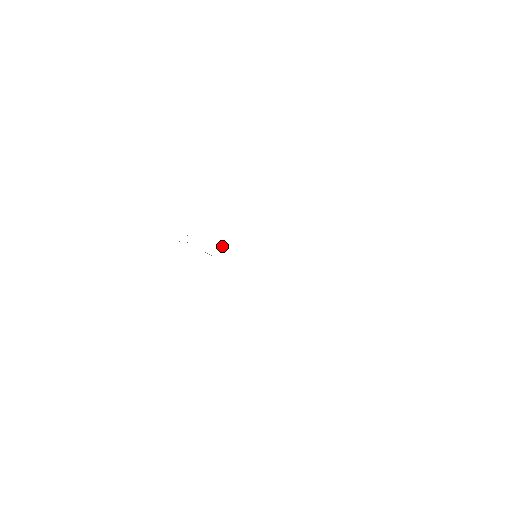
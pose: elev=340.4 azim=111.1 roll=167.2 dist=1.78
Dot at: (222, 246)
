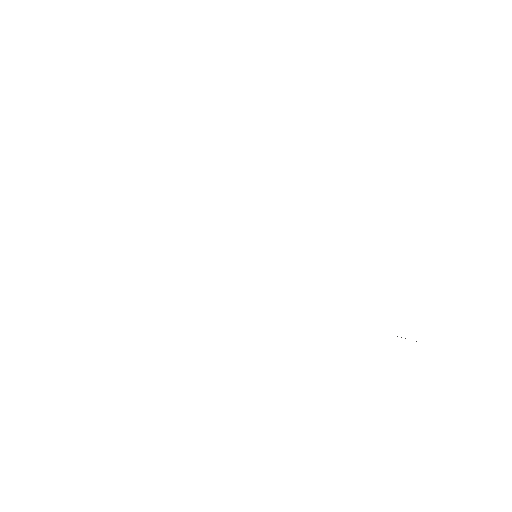
Dot at: occluded
